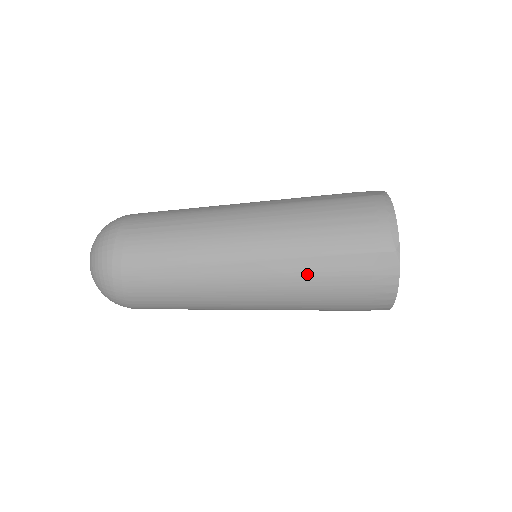
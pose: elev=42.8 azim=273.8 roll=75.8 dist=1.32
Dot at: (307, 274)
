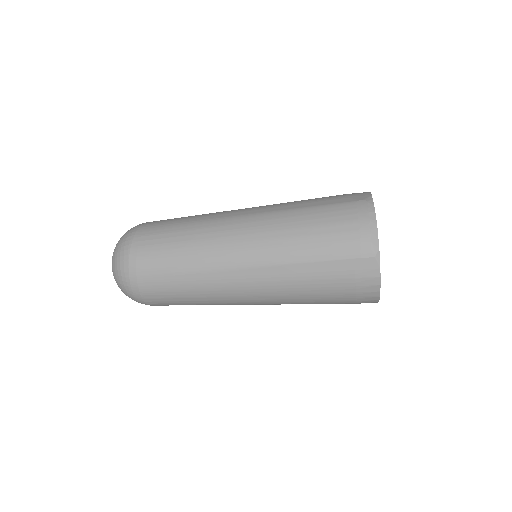
Dot at: (296, 278)
